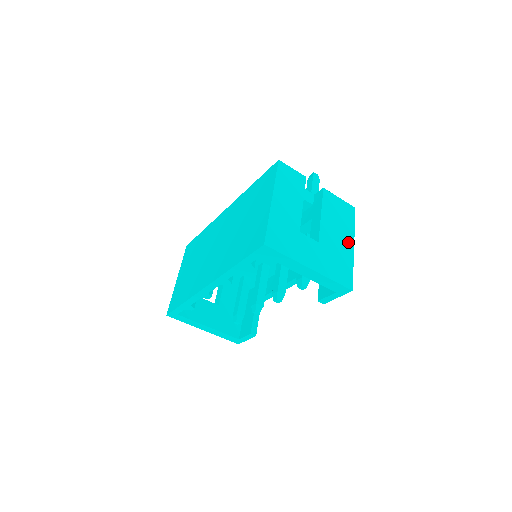
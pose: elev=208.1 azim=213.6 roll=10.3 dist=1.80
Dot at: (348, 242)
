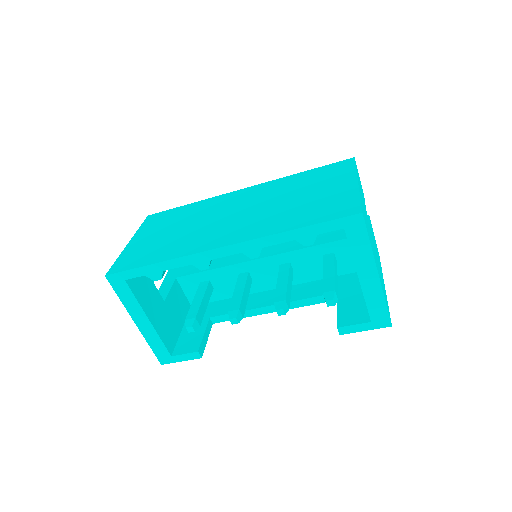
Dot at: occluded
